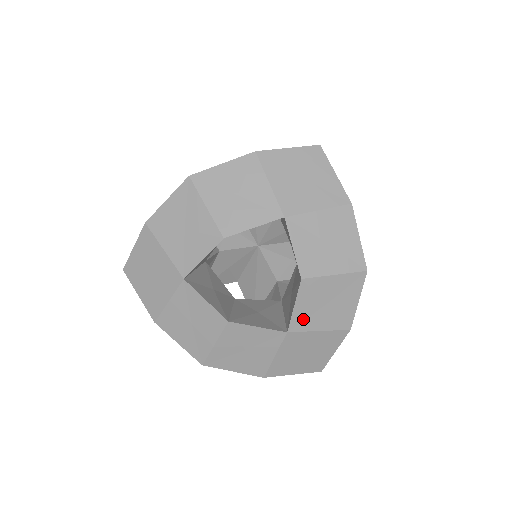
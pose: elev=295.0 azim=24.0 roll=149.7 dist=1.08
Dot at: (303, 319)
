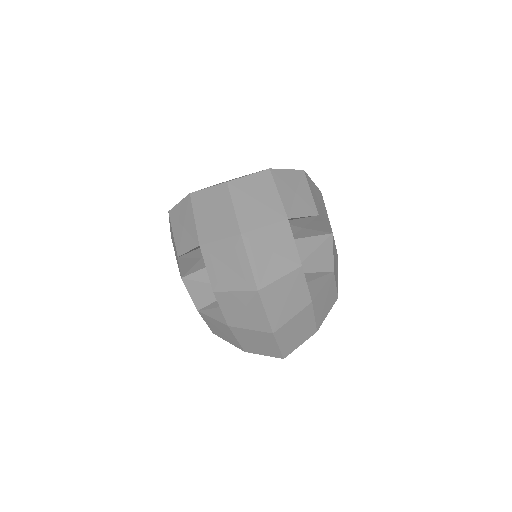
Dot at: (233, 319)
